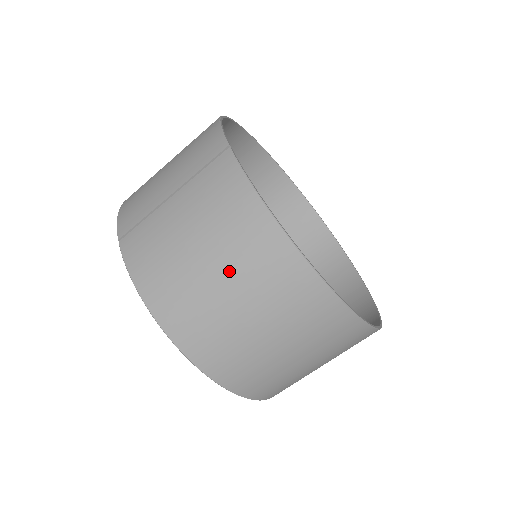
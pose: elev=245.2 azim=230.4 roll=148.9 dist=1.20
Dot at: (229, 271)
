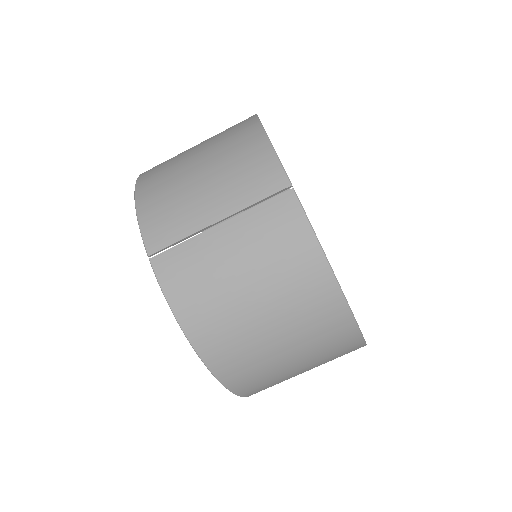
Dot at: (279, 313)
